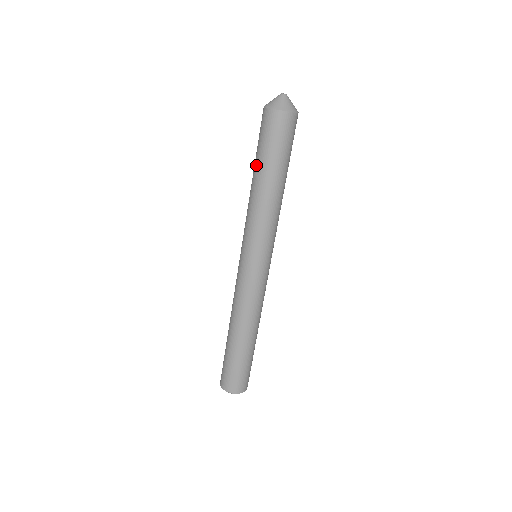
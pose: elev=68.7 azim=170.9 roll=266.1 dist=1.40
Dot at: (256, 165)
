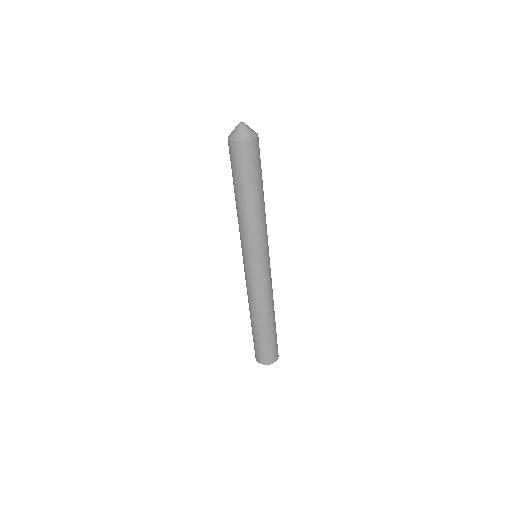
Dot at: (233, 184)
